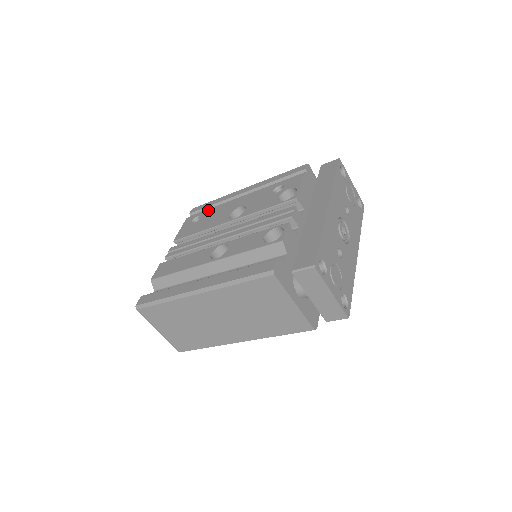
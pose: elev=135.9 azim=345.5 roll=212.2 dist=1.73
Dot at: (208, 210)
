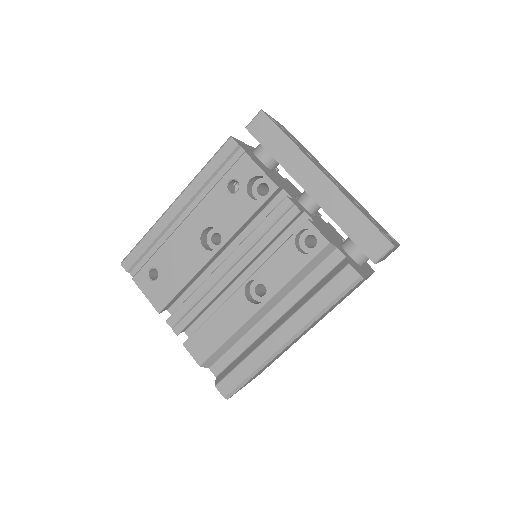
Dot at: (155, 255)
